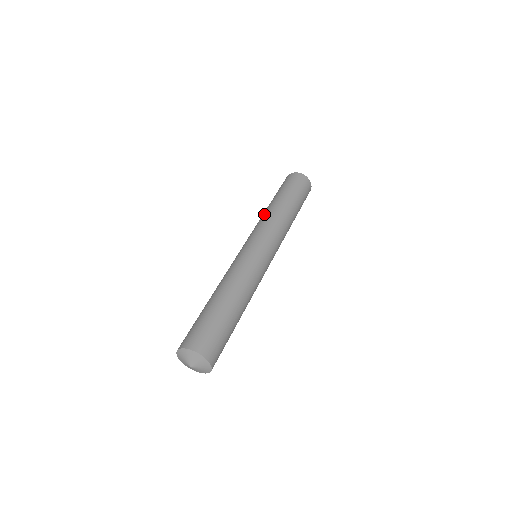
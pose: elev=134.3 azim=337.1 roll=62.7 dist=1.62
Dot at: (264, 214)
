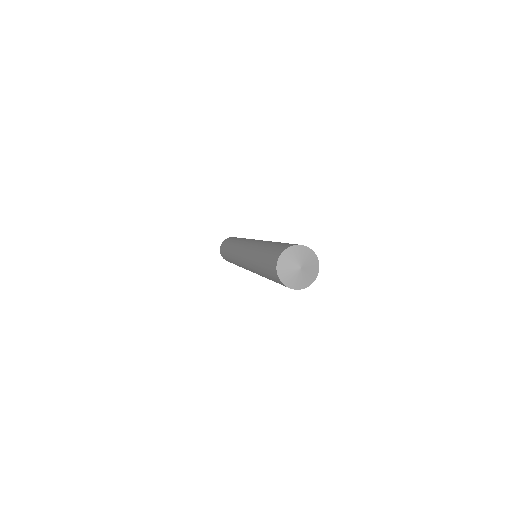
Dot at: (233, 244)
